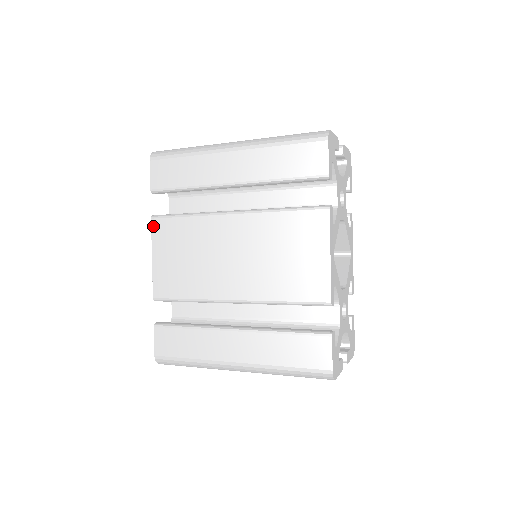
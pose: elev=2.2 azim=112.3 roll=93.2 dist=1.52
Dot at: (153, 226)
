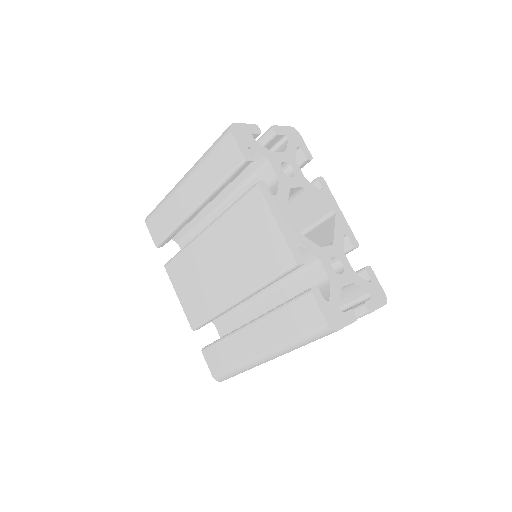
Dot at: (168, 272)
